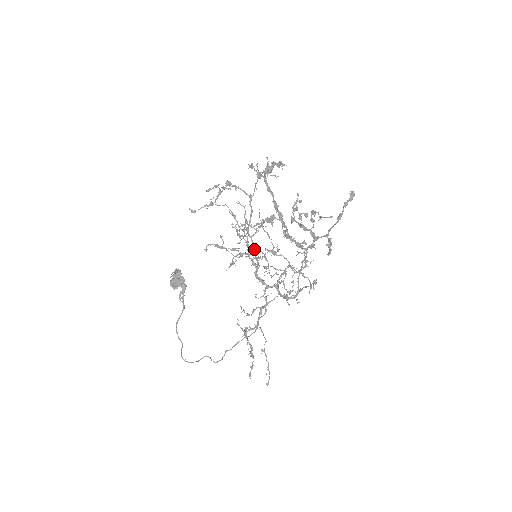
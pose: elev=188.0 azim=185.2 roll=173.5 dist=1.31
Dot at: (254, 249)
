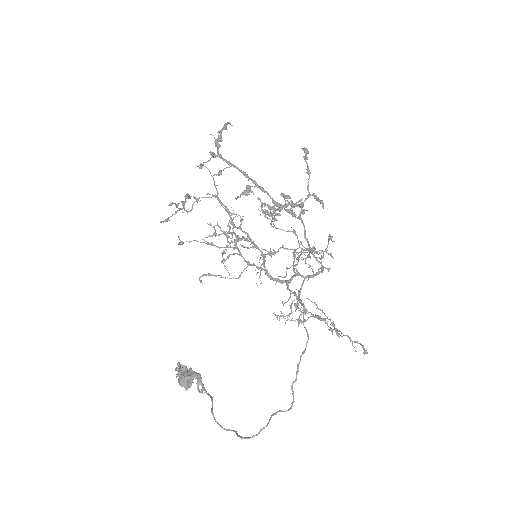
Dot at: occluded
